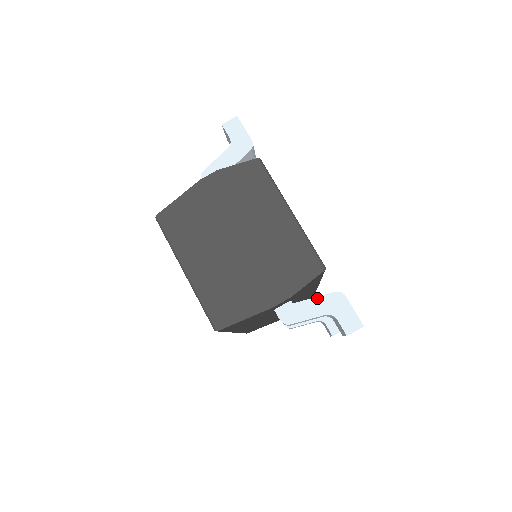
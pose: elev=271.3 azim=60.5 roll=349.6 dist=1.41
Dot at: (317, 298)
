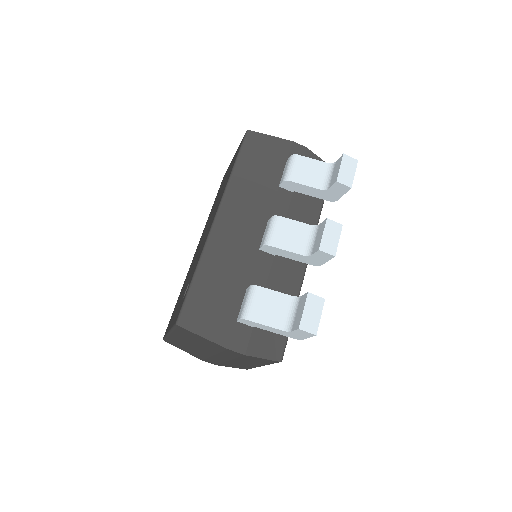
Dot at: occluded
